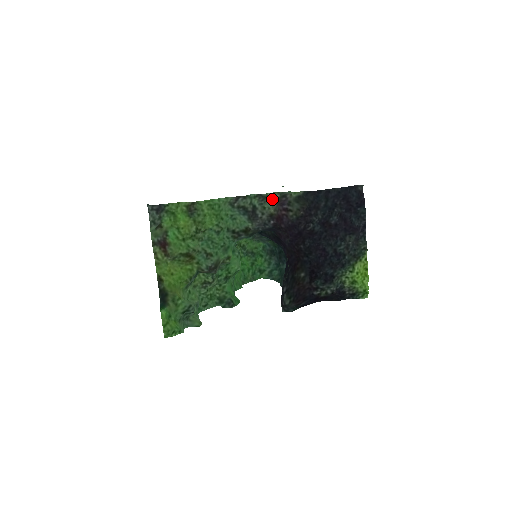
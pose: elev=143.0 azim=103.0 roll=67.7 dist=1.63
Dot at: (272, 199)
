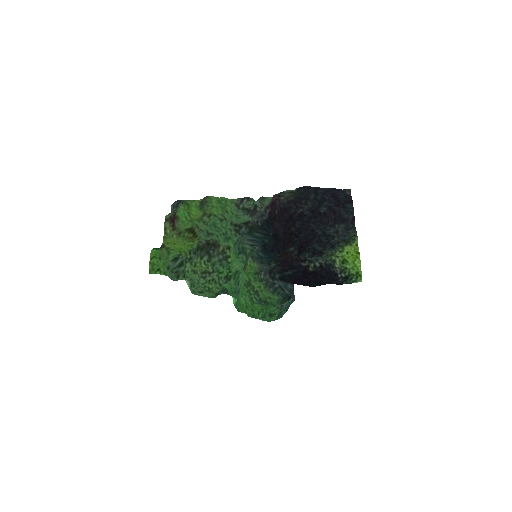
Dot at: occluded
